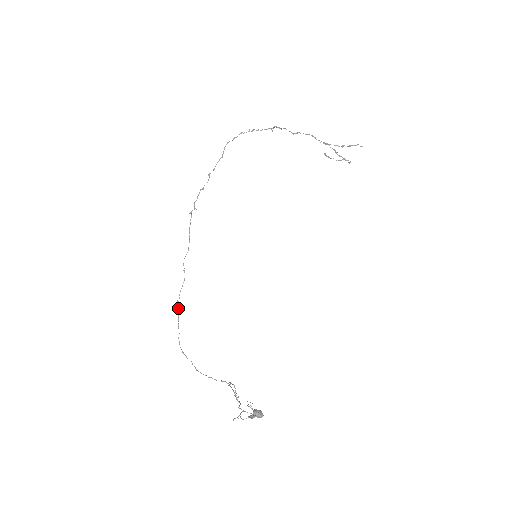
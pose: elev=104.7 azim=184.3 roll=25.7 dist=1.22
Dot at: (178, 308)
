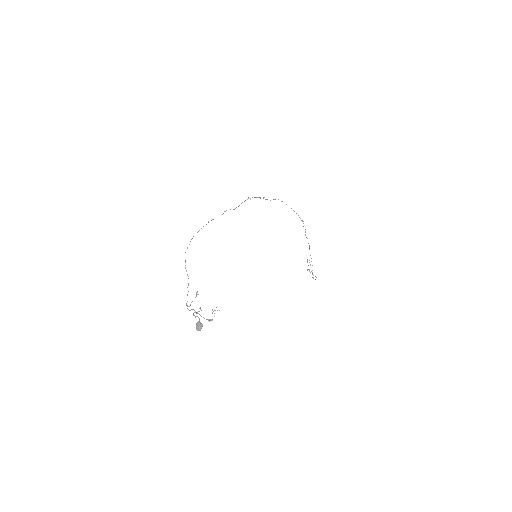
Dot at: occluded
